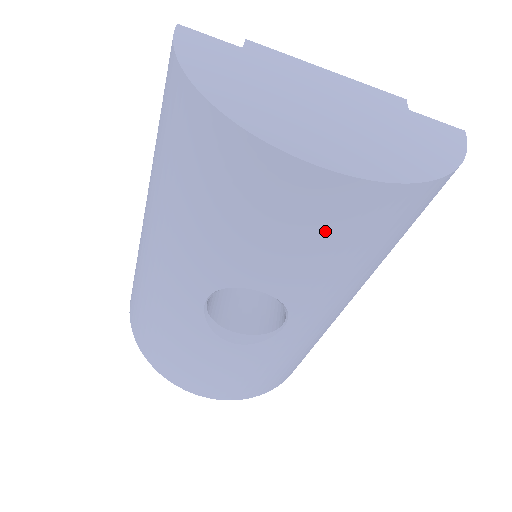
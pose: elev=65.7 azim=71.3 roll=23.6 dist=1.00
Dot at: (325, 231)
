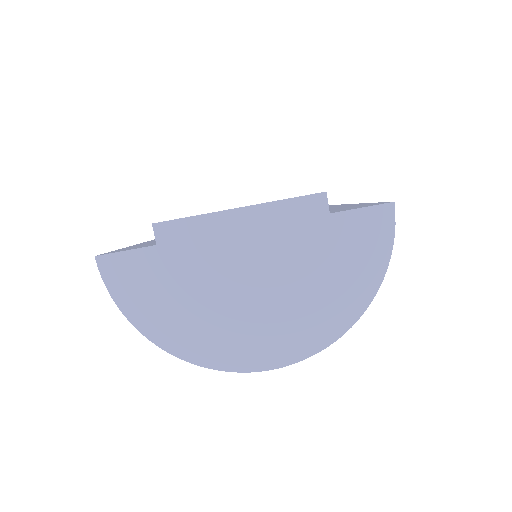
Dot at: occluded
